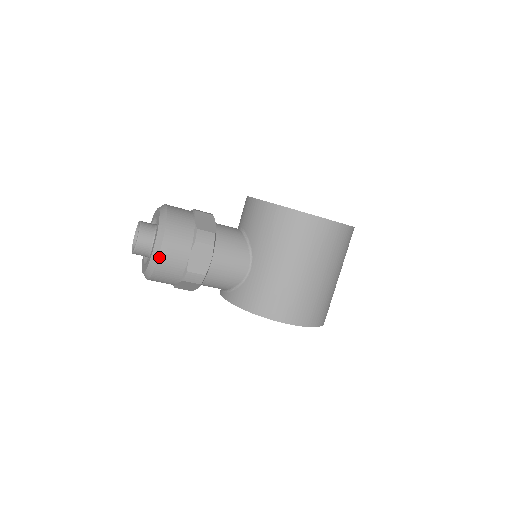
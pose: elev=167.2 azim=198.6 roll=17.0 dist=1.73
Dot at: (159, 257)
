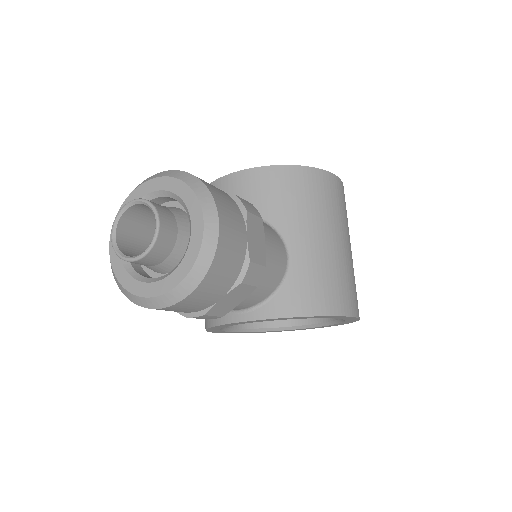
Dot at: (219, 238)
